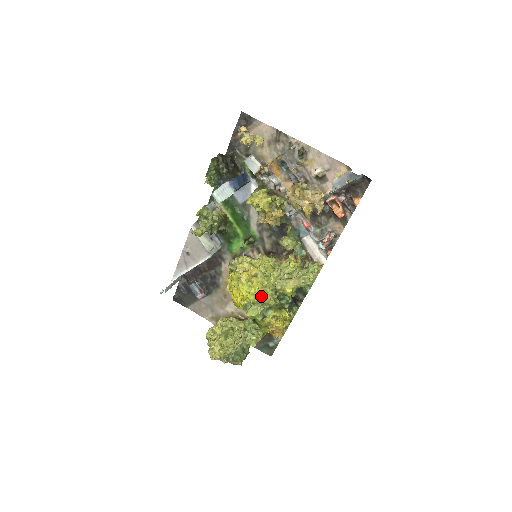
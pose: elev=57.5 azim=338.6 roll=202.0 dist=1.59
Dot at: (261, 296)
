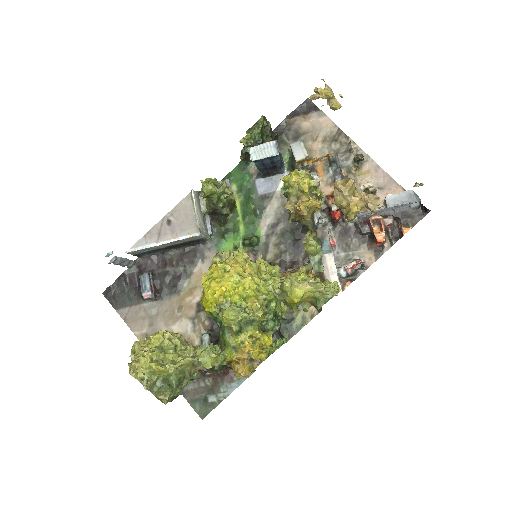
Dot at: (248, 300)
